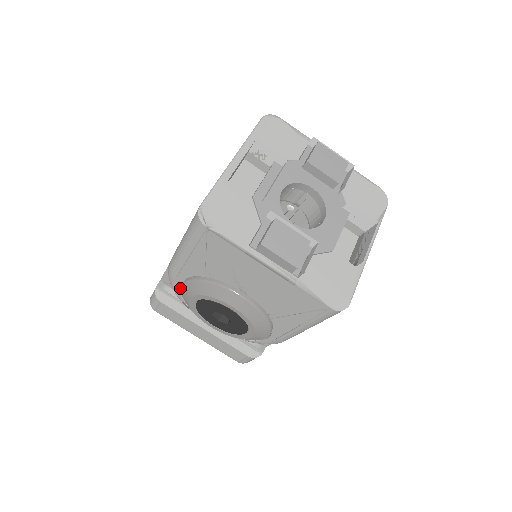
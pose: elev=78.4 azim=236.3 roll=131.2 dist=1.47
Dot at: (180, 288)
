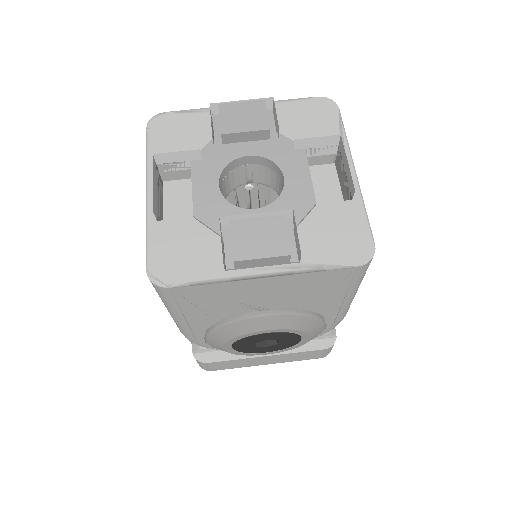
Dot at: (208, 344)
